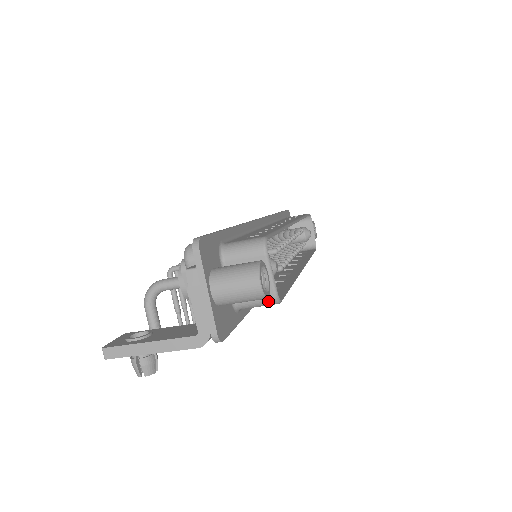
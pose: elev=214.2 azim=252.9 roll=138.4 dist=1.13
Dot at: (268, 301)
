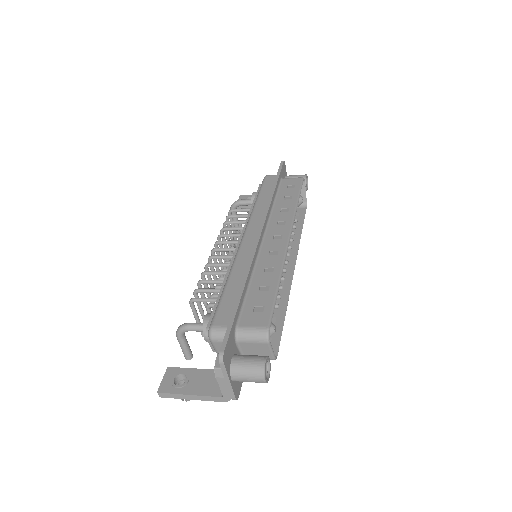
Dot at: occluded
